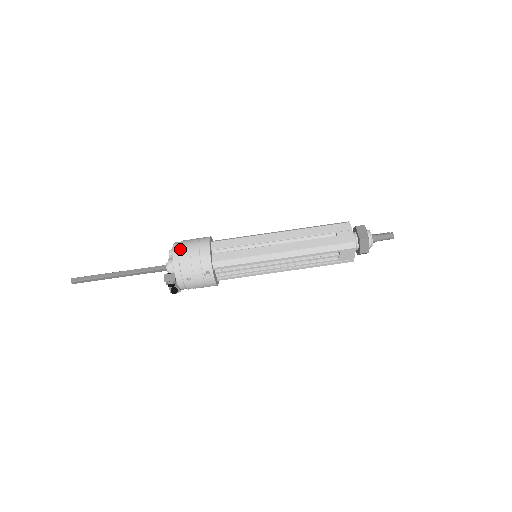
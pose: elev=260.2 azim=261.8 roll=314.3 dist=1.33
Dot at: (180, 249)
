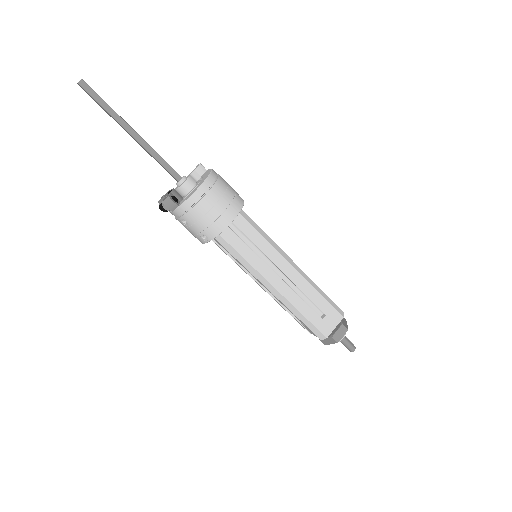
Dot at: (207, 195)
